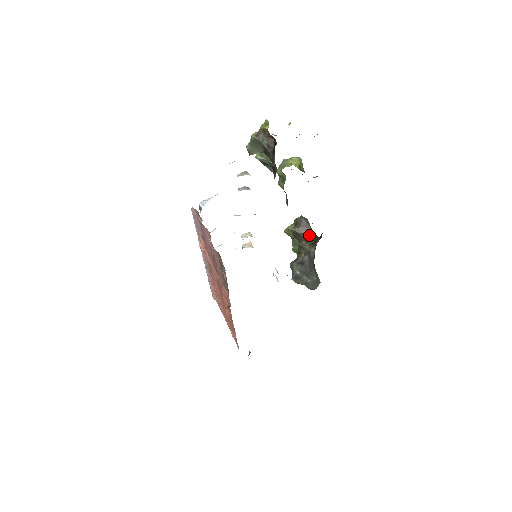
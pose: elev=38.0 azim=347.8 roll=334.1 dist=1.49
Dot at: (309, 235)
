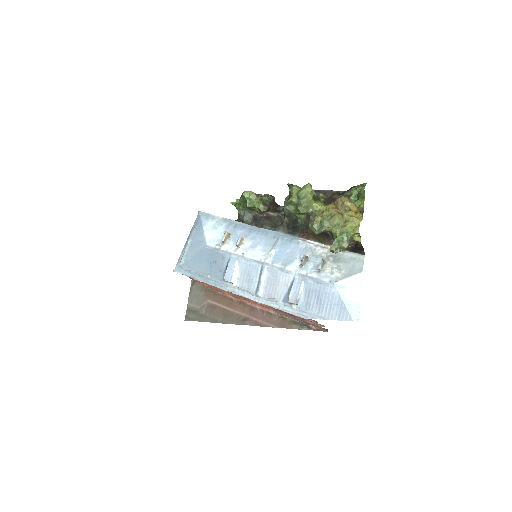
Dot at: (273, 206)
